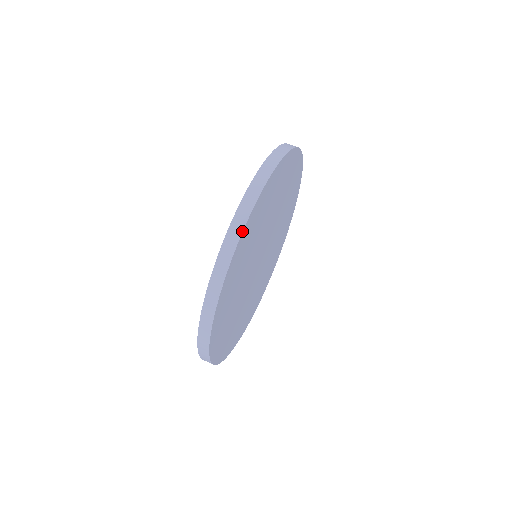
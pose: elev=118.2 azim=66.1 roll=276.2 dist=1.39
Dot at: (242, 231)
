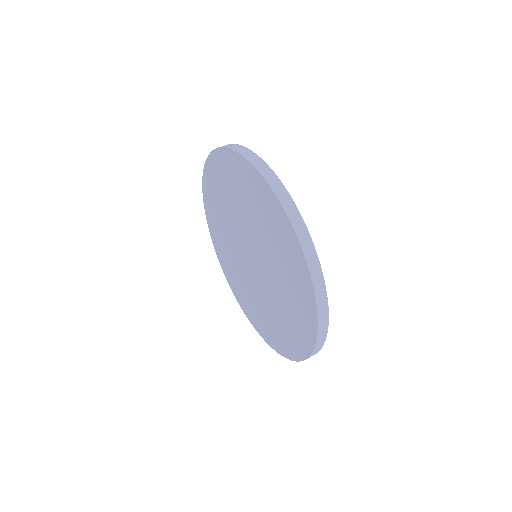
Dot at: (231, 144)
